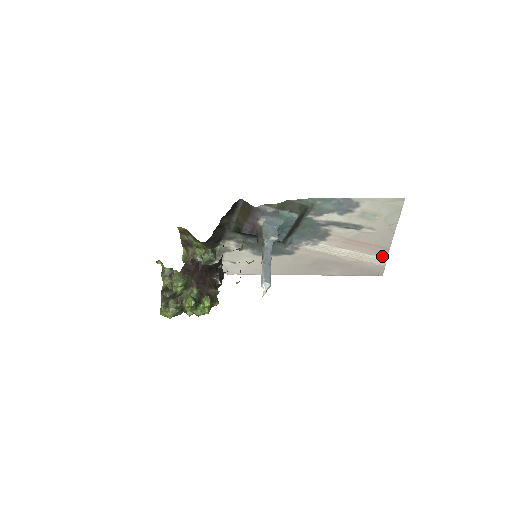
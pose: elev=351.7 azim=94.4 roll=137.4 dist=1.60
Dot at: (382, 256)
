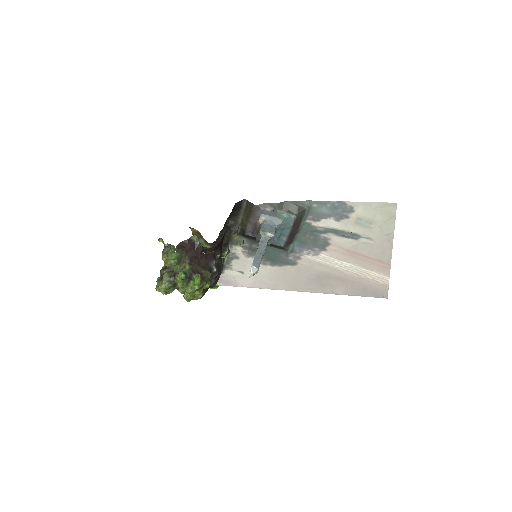
Dot at: (384, 273)
